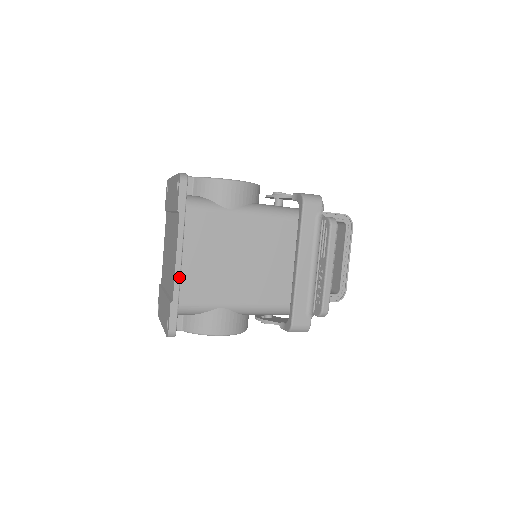
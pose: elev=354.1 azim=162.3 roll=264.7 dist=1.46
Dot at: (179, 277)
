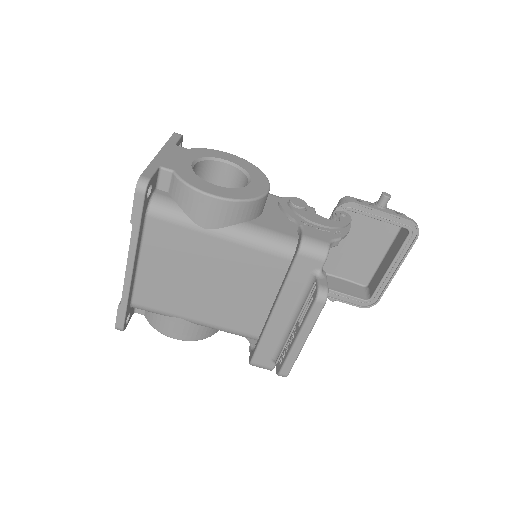
Dot at: (129, 286)
